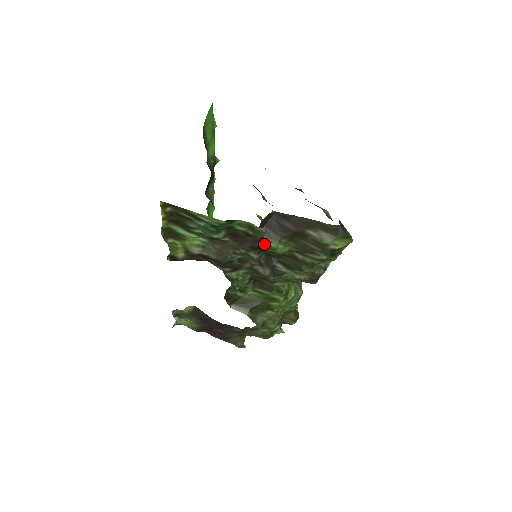
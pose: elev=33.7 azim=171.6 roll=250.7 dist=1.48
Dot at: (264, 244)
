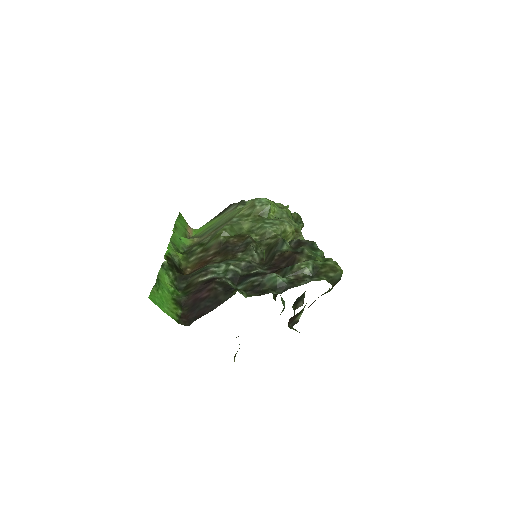
Dot at: (297, 322)
